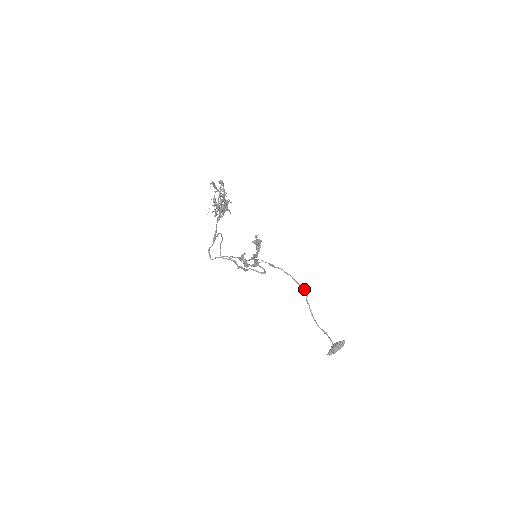
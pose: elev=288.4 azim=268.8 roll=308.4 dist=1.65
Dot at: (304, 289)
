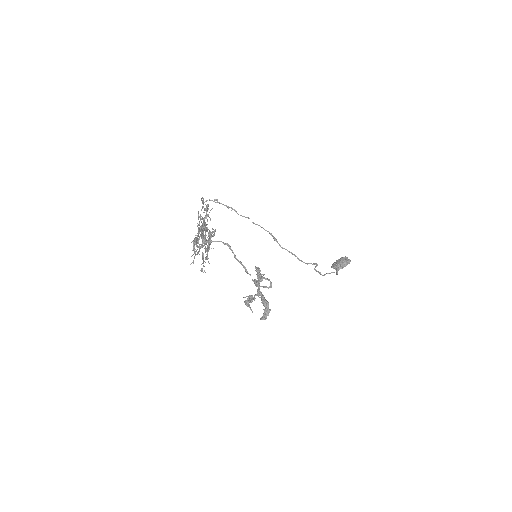
Dot at: (312, 264)
